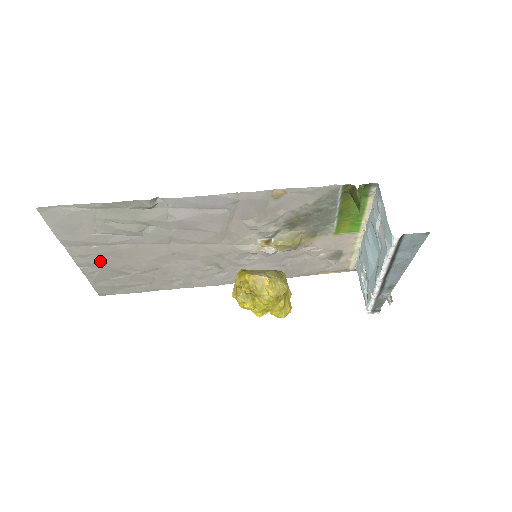
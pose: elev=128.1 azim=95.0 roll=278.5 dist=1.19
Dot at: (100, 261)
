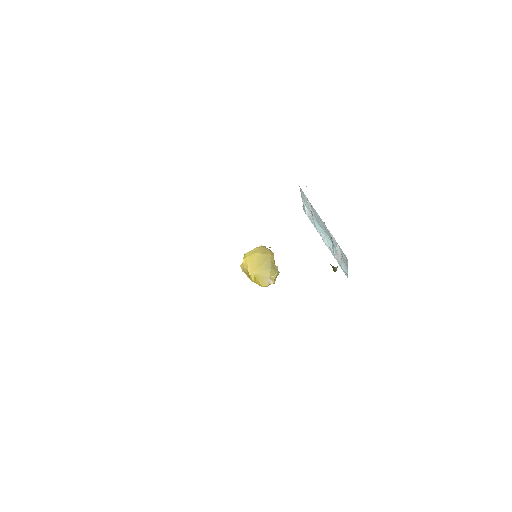
Dot at: occluded
